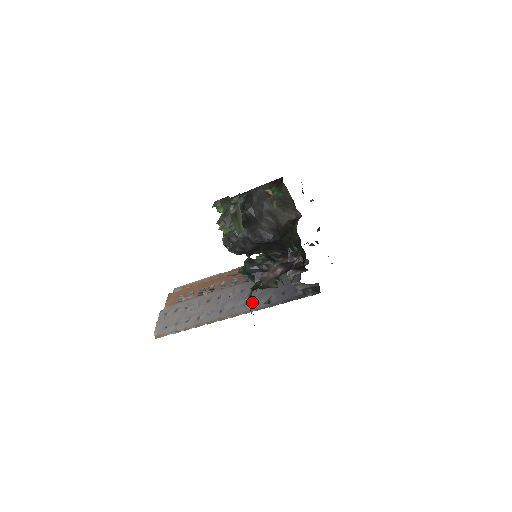
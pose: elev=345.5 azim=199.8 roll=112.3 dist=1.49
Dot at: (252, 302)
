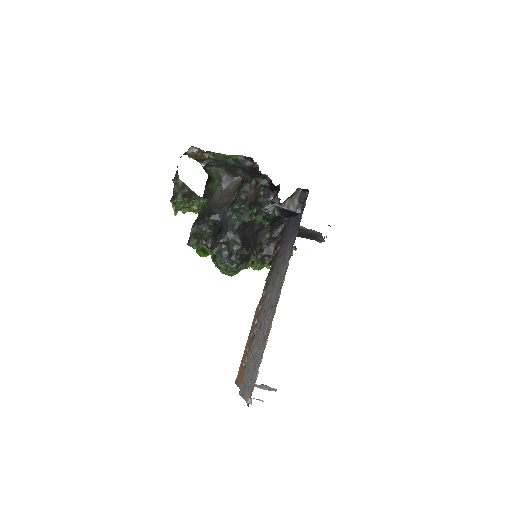
Dot at: (283, 268)
